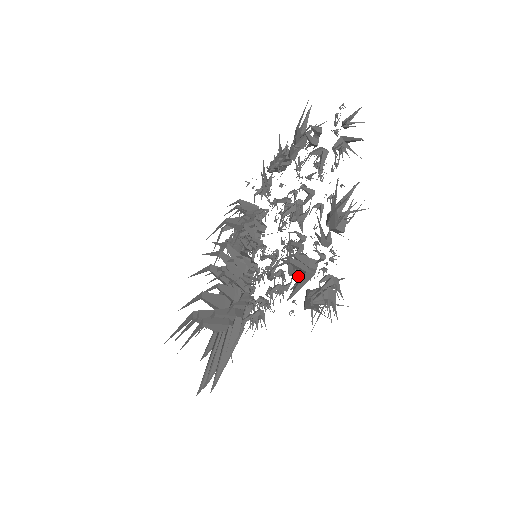
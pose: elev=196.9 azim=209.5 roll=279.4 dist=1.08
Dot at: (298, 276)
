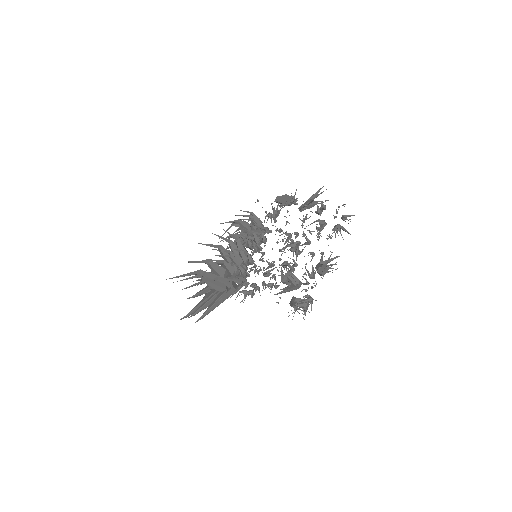
Dot at: (289, 286)
